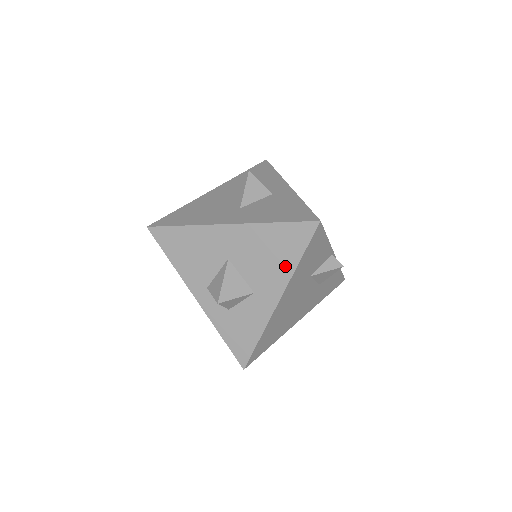
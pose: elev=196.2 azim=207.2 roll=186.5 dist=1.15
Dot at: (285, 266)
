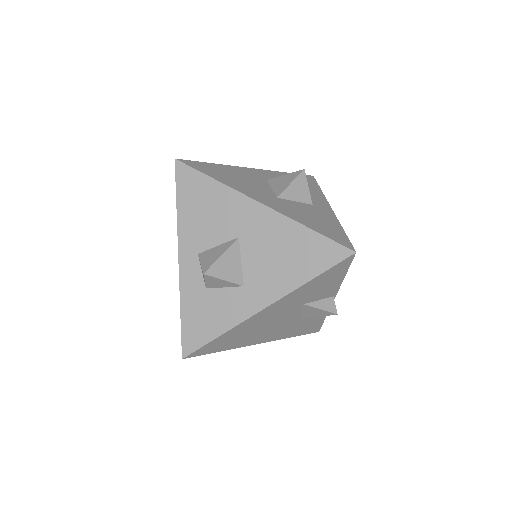
Dot at: (293, 277)
